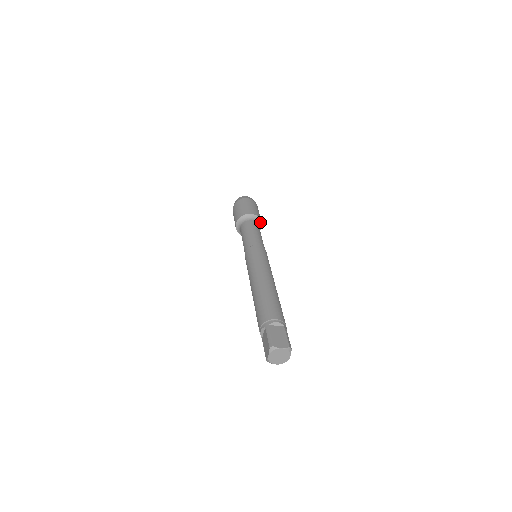
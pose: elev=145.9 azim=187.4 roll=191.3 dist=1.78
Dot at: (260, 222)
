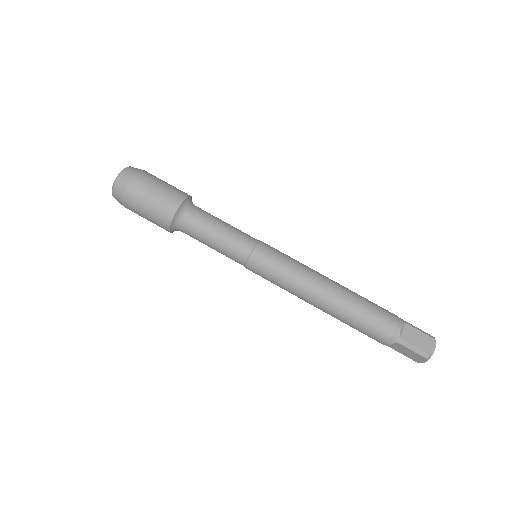
Dot at: (190, 199)
